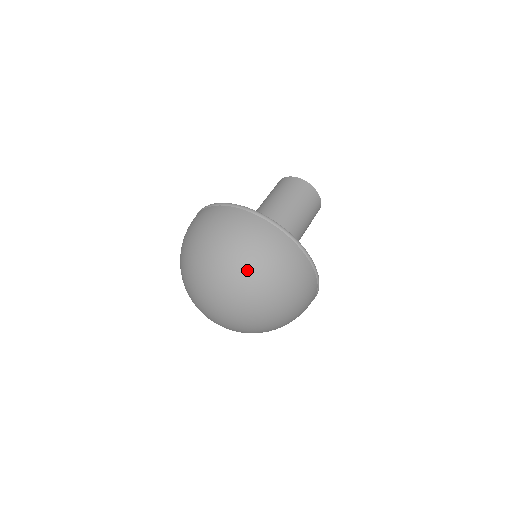
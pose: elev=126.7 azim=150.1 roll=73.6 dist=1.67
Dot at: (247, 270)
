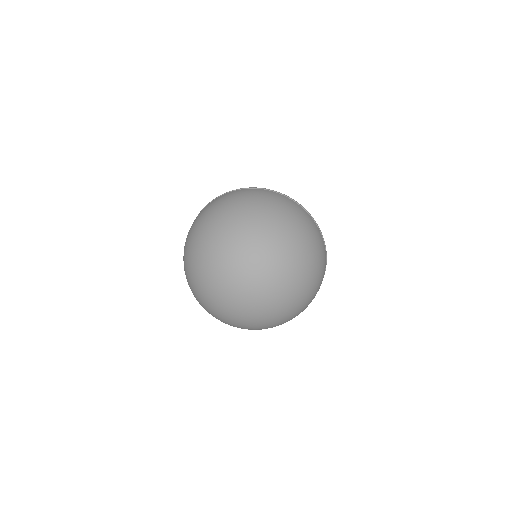
Dot at: (265, 218)
